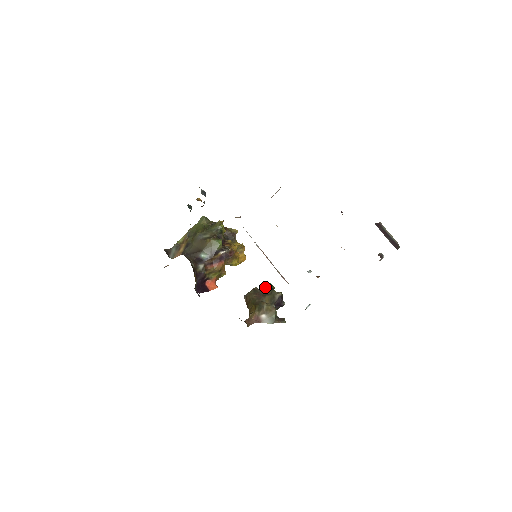
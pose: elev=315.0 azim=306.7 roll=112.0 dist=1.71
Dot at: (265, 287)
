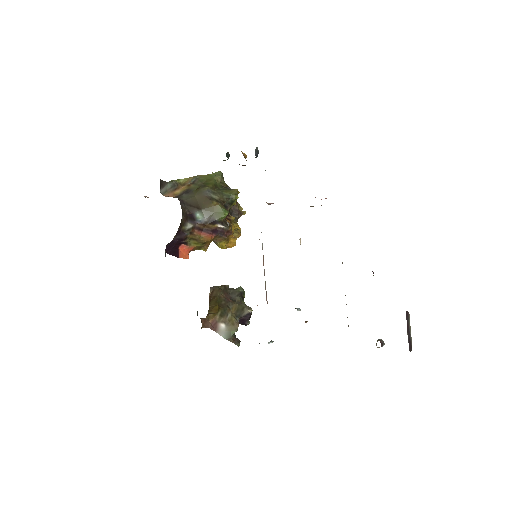
Dot at: (237, 291)
